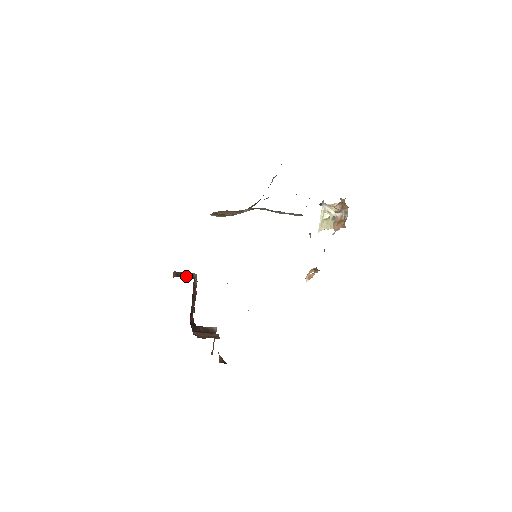
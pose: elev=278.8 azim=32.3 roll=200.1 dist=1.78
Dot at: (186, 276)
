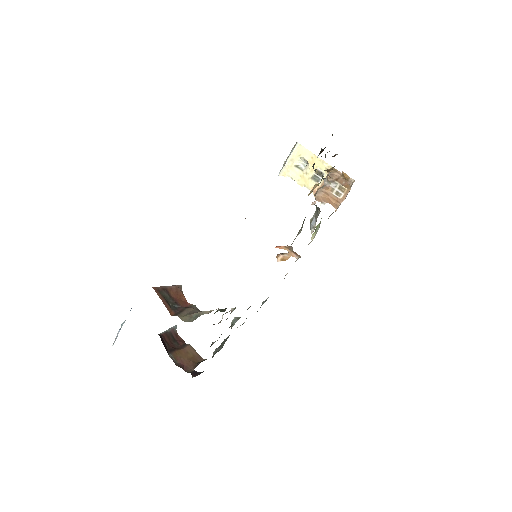
Dot at: (177, 300)
